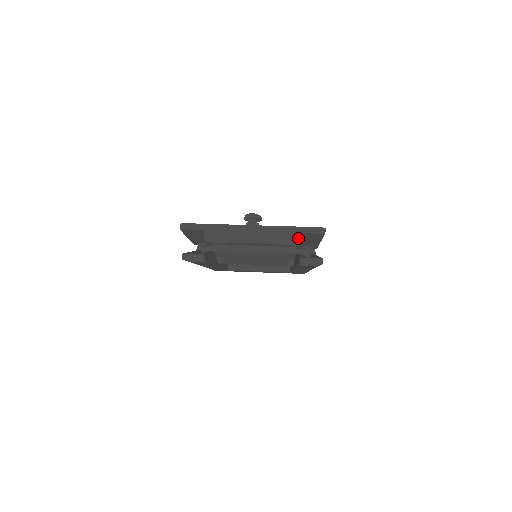
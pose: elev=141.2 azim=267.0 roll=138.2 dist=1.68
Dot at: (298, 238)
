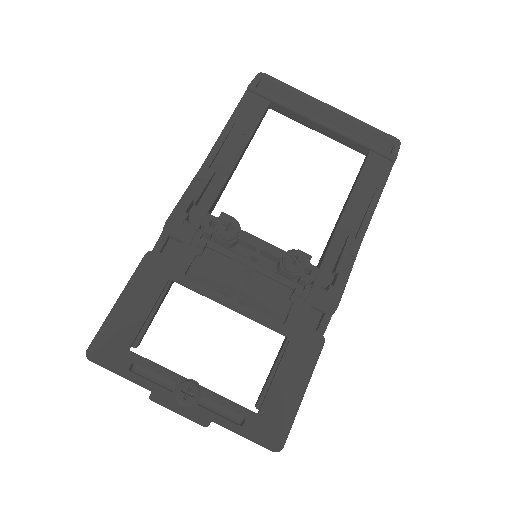
Dot at: occluded
